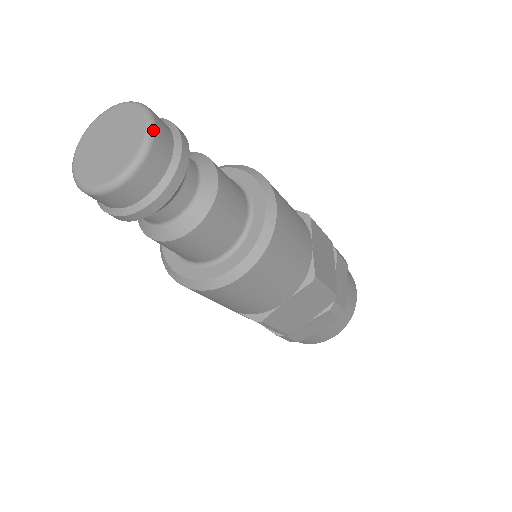
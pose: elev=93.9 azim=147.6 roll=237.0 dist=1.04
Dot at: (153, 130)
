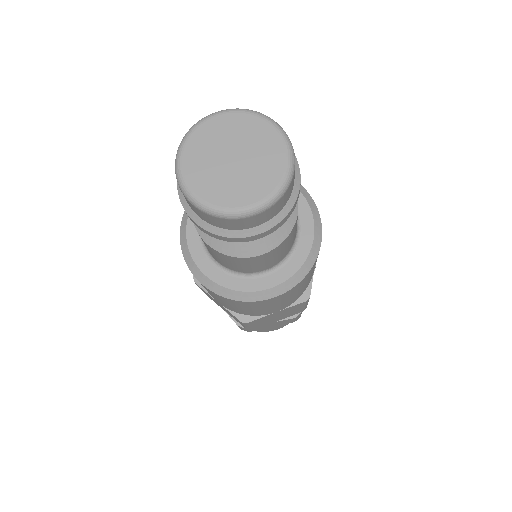
Dot at: (294, 169)
